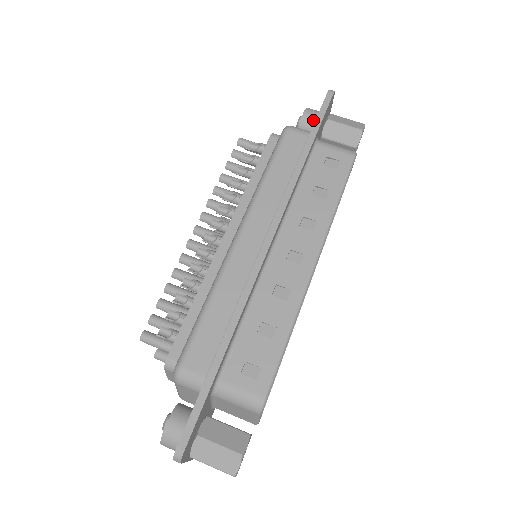
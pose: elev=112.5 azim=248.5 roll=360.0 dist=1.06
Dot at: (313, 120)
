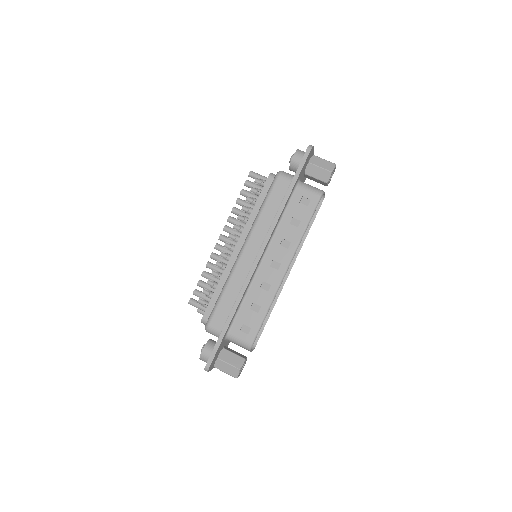
Dot at: (299, 162)
